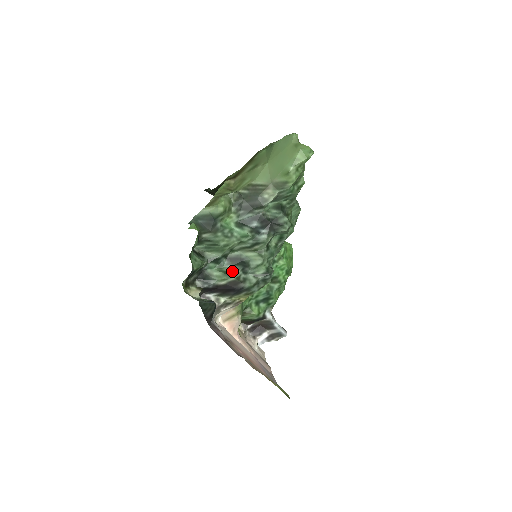
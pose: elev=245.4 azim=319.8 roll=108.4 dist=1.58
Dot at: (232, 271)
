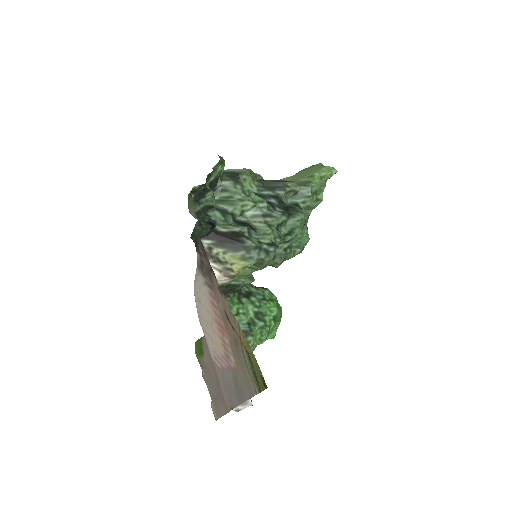
Dot at: (237, 226)
